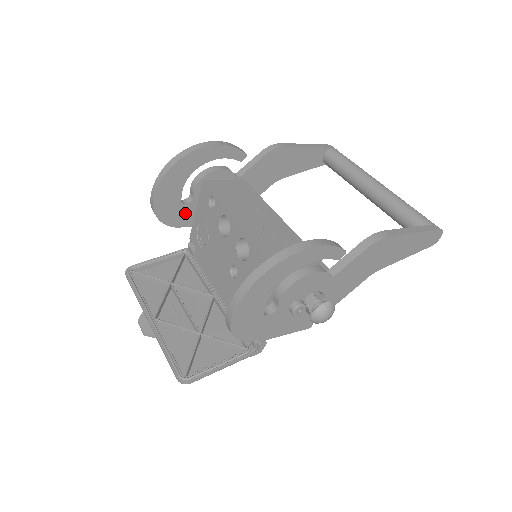
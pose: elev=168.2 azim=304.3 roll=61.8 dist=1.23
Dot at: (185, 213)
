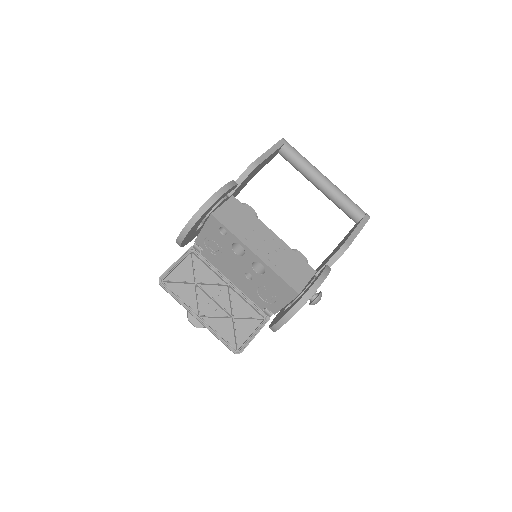
Dot at: (196, 233)
